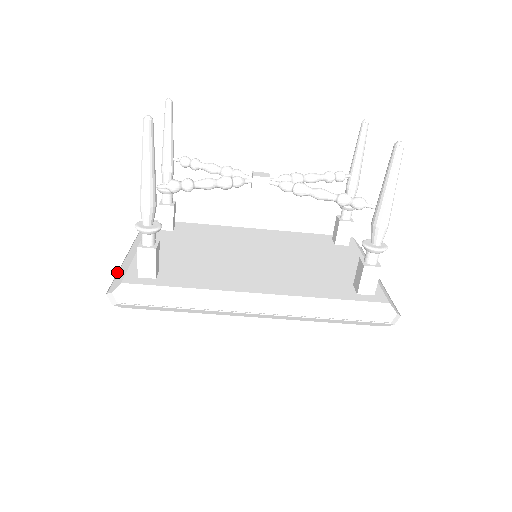
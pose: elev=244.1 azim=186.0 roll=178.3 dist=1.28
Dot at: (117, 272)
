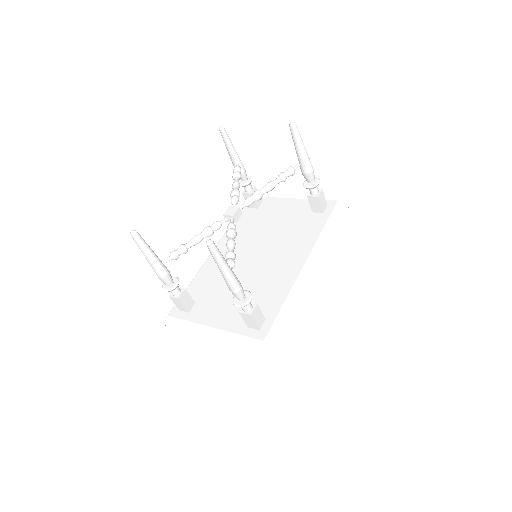
Dot at: occluded
